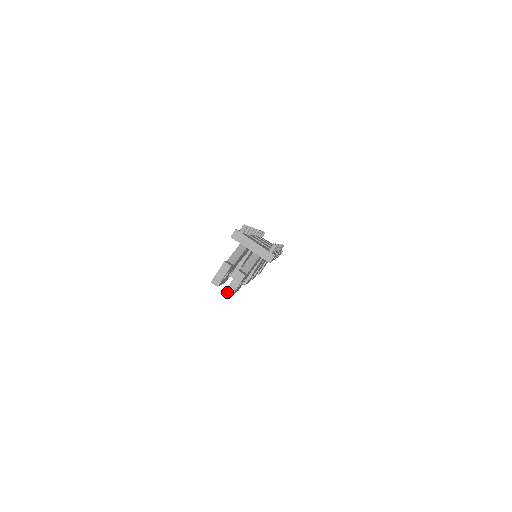
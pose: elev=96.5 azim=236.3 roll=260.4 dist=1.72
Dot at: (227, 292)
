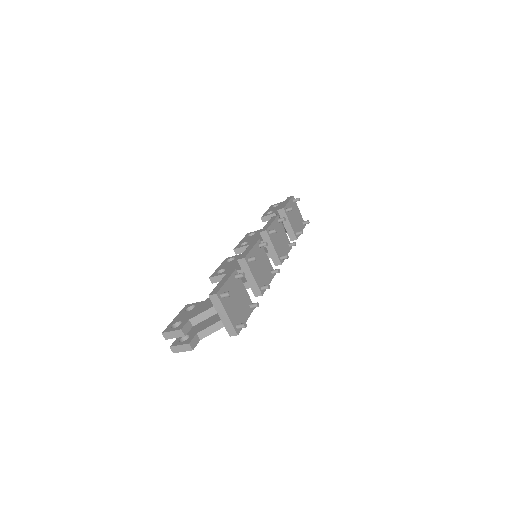
Dot at: (171, 348)
